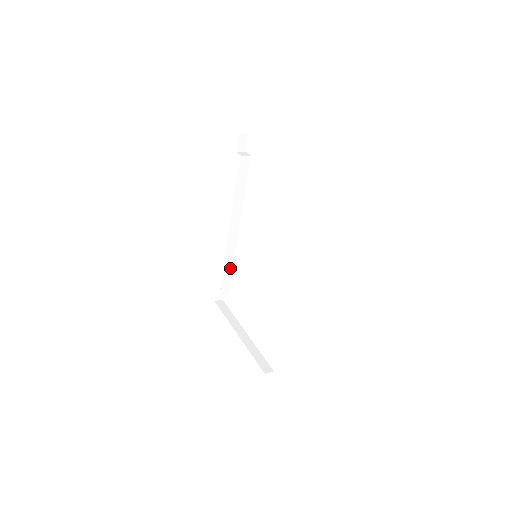
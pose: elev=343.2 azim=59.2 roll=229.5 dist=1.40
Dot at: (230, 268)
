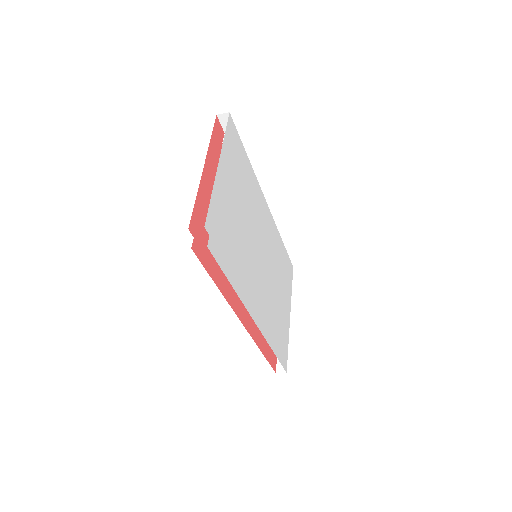
Dot at: occluded
